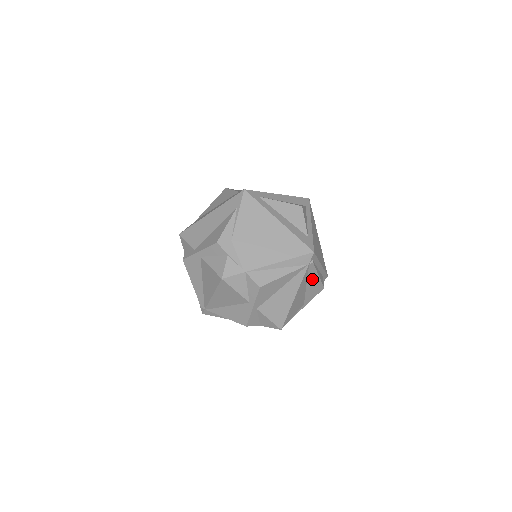
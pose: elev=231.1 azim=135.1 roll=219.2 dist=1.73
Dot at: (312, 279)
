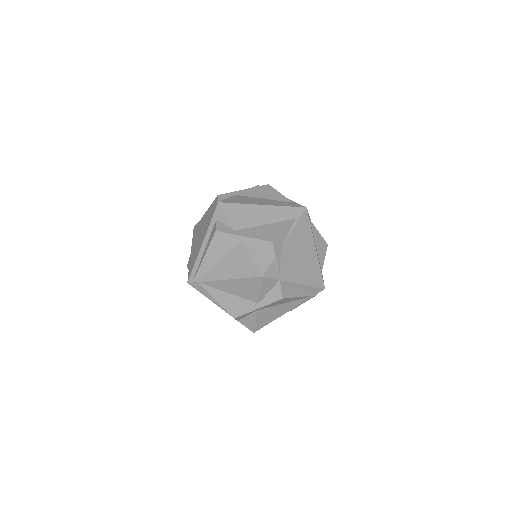
Dot at: occluded
